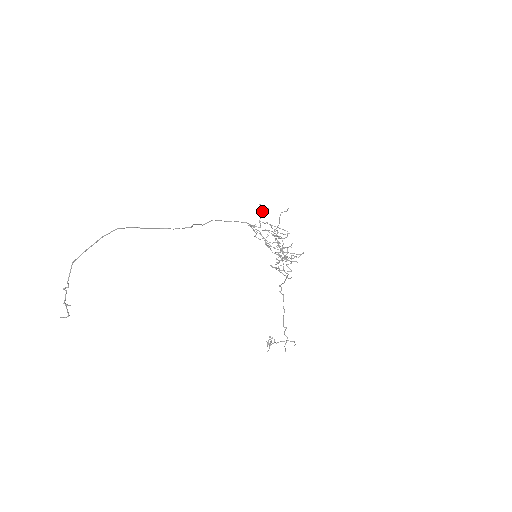
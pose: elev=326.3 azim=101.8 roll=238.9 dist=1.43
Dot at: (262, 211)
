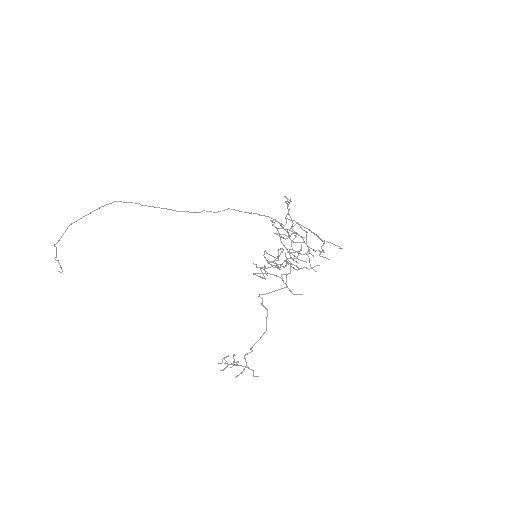
Dot at: (288, 205)
